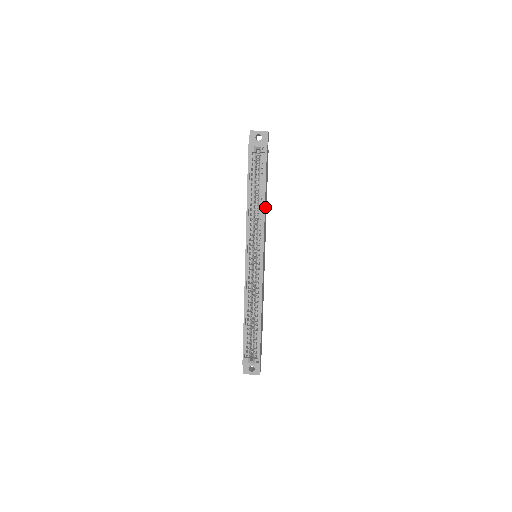
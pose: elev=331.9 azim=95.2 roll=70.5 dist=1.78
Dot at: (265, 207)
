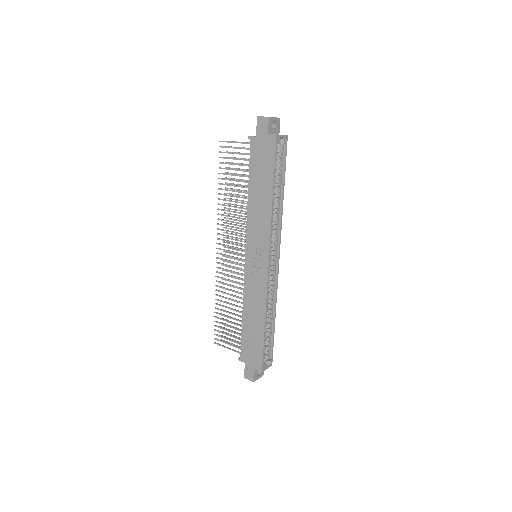
Dot at: occluded
